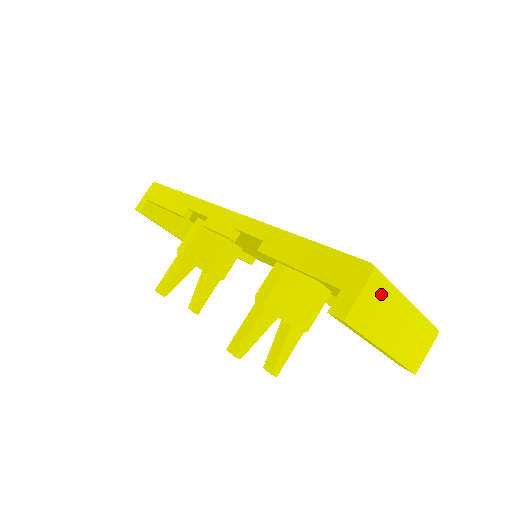
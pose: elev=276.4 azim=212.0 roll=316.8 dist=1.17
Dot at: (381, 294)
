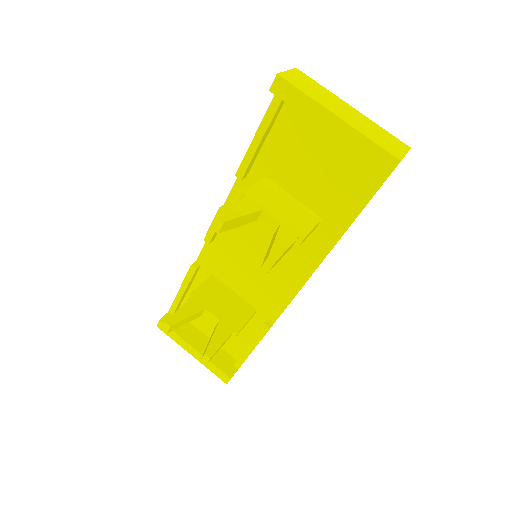
Dot at: (312, 83)
